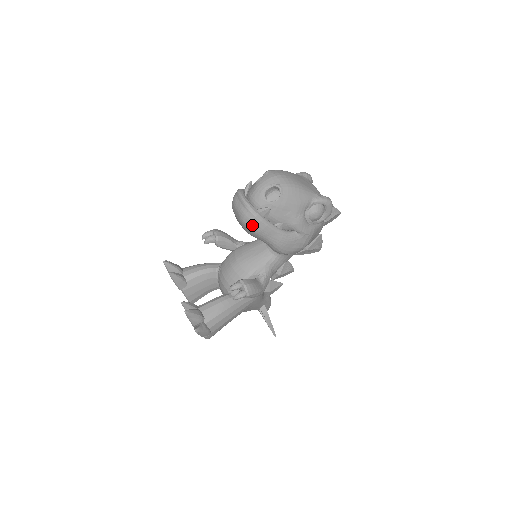
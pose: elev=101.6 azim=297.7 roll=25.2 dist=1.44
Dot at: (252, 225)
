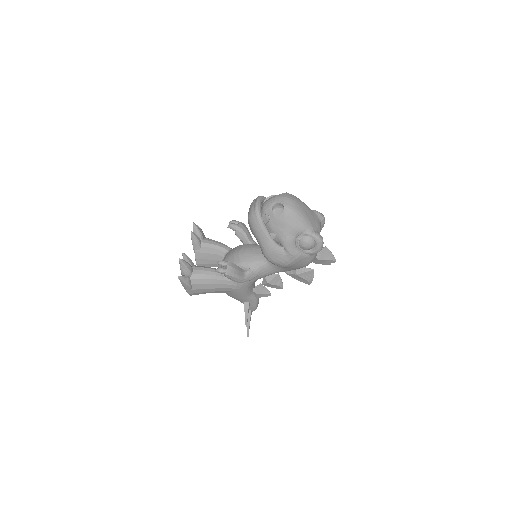
Dot at: (253, 223)
